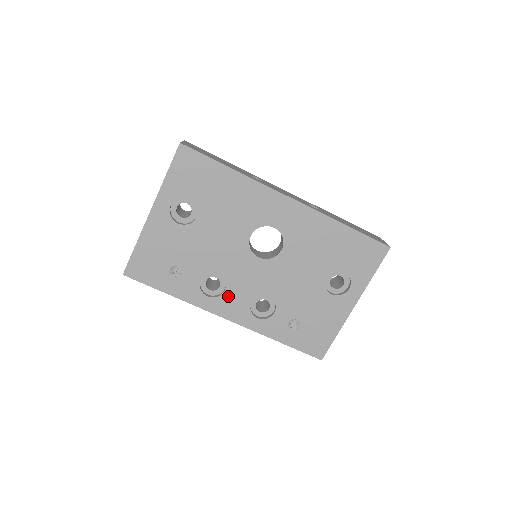
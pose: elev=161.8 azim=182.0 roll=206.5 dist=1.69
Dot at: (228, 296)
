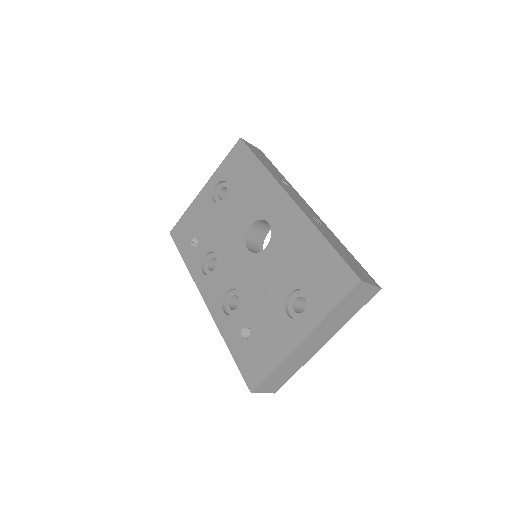
Dot at: (214, 278)
